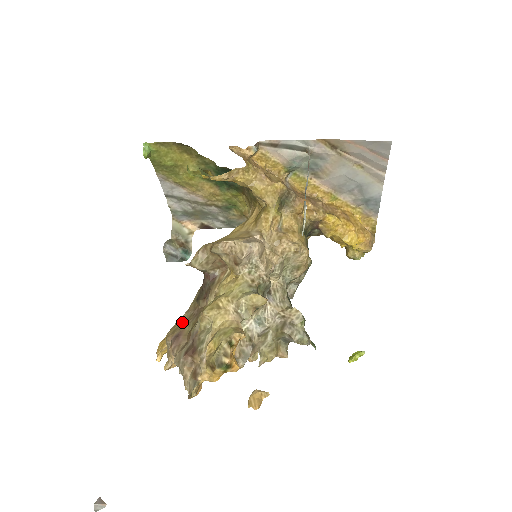
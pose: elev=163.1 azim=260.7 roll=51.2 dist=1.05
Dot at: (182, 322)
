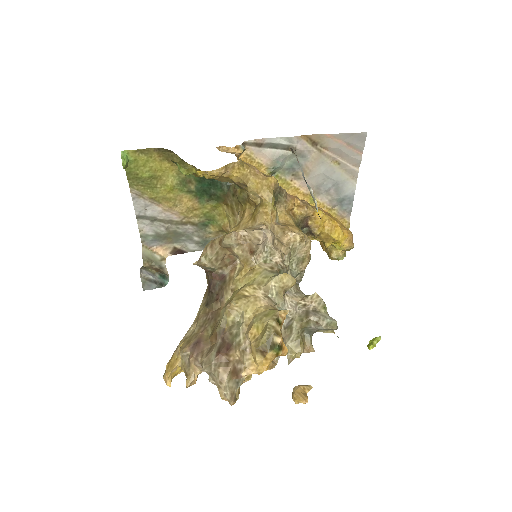
Dot at: (194, 332)
